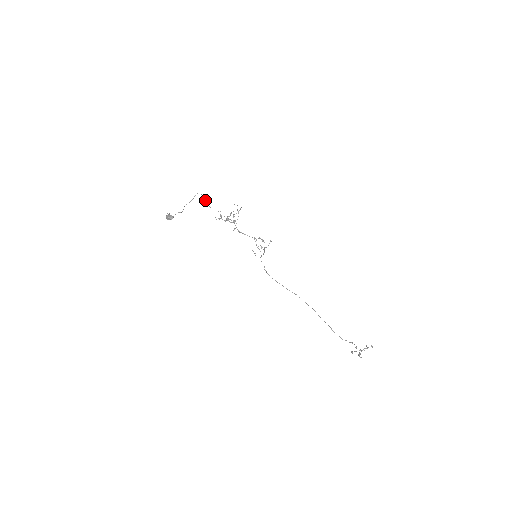
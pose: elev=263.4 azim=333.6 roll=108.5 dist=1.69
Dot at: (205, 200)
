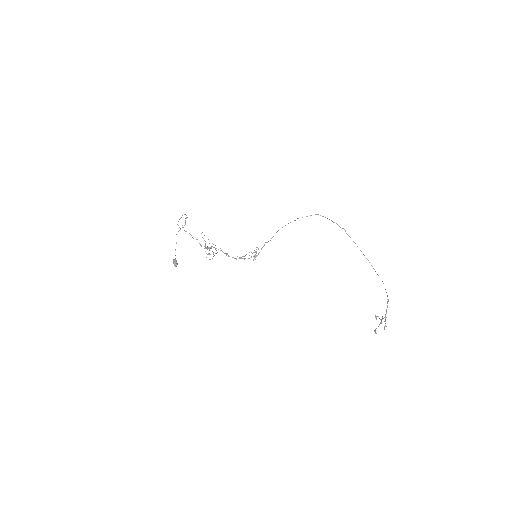
Dot at: (186, 231)
